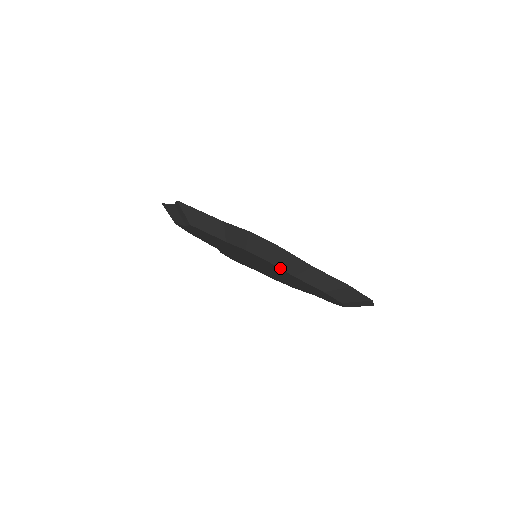
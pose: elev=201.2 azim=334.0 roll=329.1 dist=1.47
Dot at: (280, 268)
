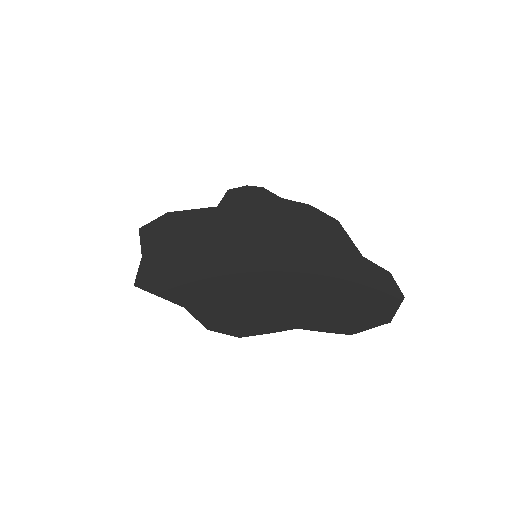
Dot at: occluded
